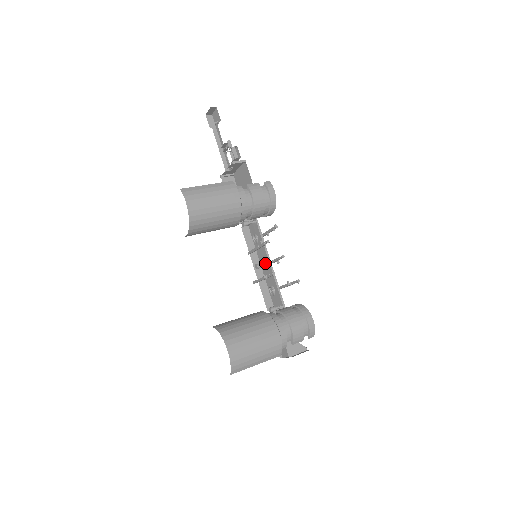
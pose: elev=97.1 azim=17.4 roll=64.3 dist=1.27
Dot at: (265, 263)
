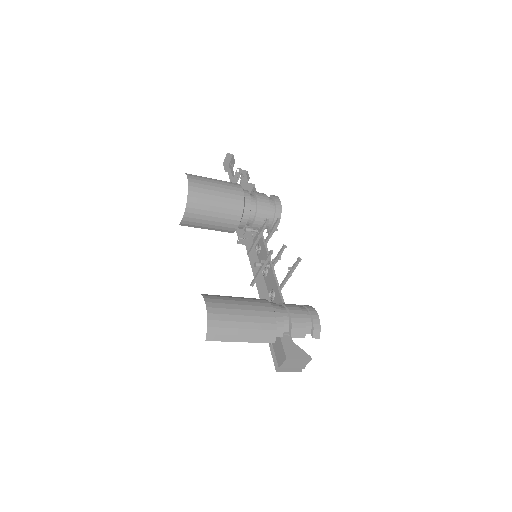
Dot at: occluded
